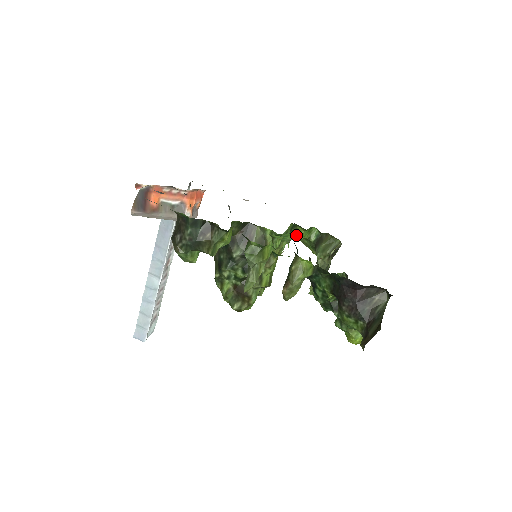
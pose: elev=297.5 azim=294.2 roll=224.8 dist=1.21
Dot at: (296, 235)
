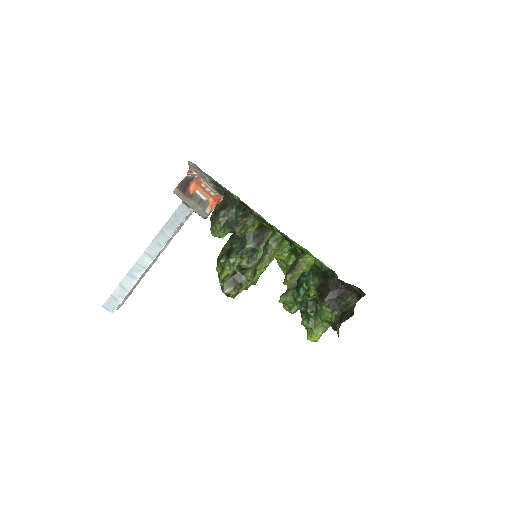
Dot at: (280, 256)
